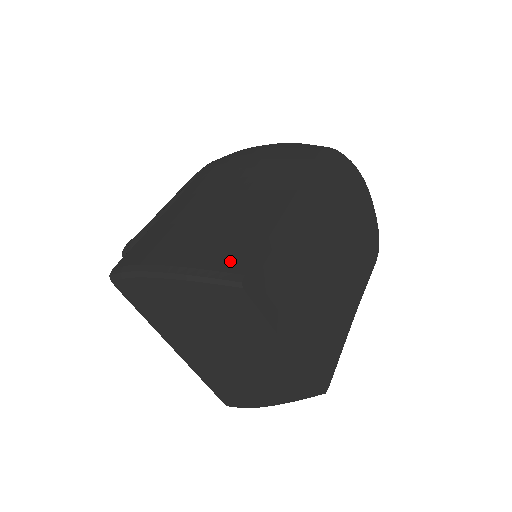
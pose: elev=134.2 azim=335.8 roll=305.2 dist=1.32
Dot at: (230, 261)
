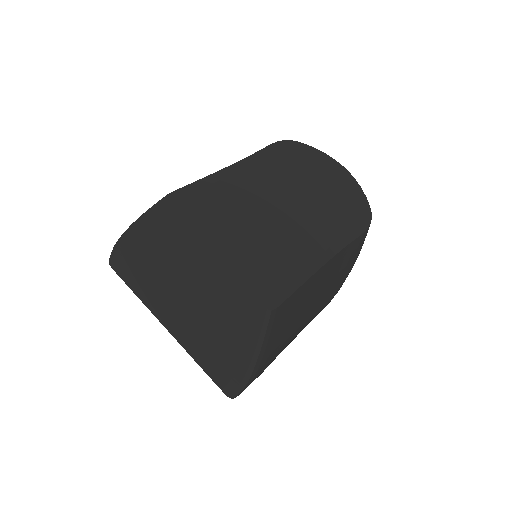
Dot at: occluded
